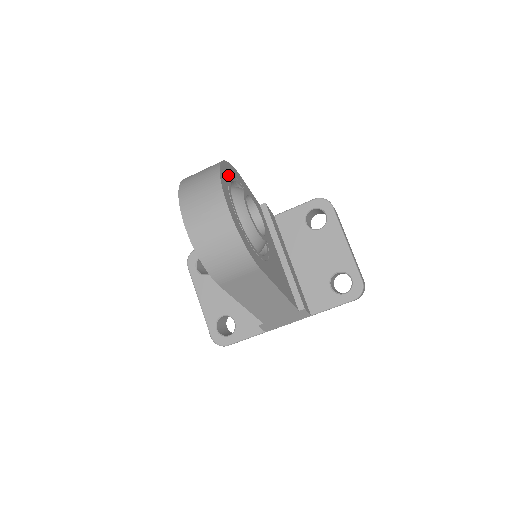
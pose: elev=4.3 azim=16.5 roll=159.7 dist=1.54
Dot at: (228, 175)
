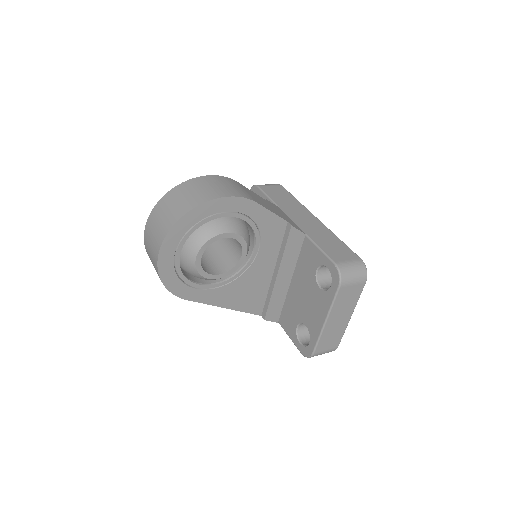
Dot at: (204, 217)
